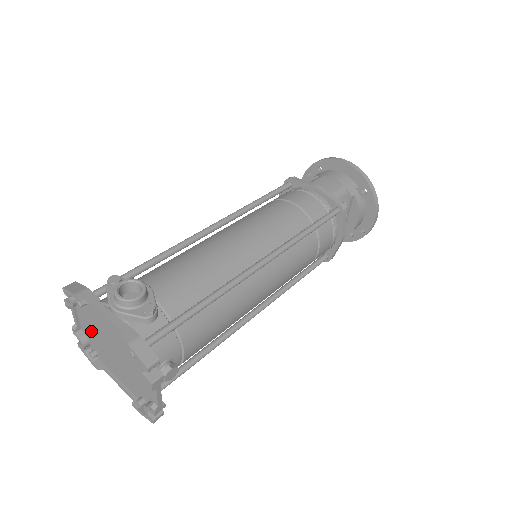
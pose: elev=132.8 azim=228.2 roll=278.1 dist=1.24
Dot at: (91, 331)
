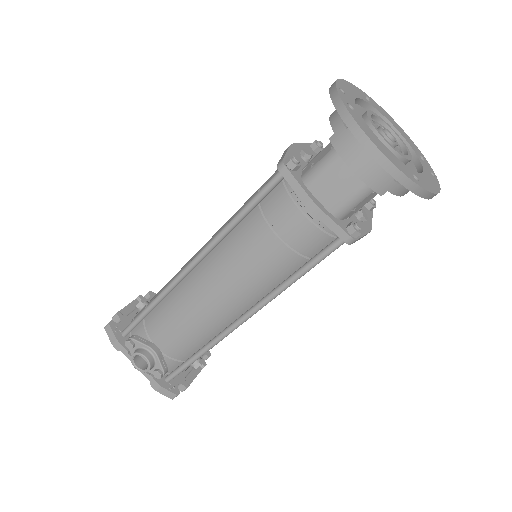
Dot at: occluded
